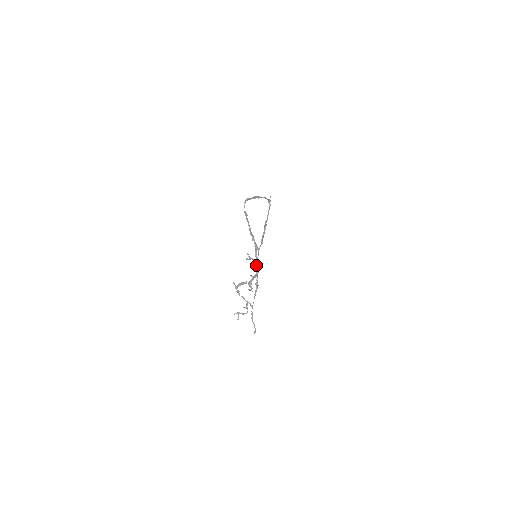
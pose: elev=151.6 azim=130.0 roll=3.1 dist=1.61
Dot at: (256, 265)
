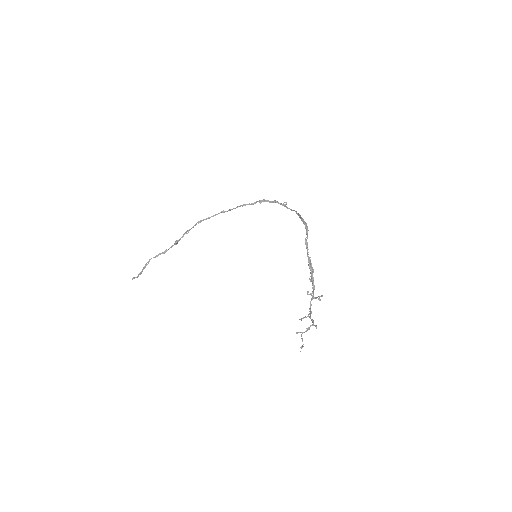
Dot at: occluded
